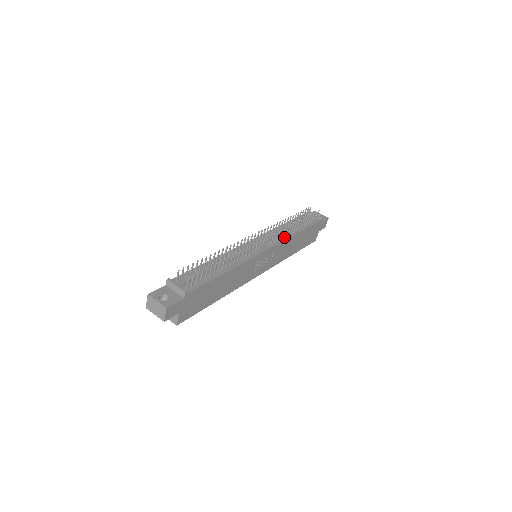
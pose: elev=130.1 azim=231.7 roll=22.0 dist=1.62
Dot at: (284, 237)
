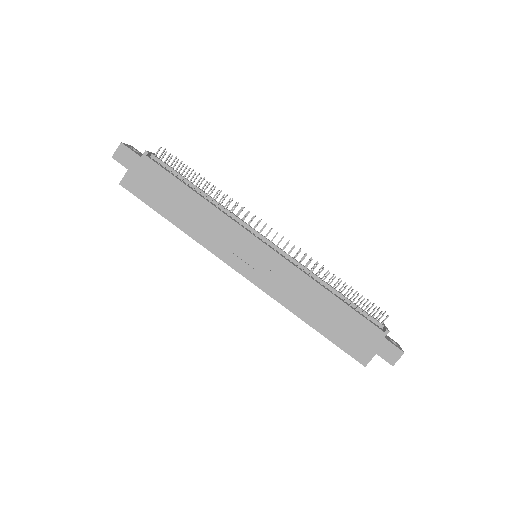
Dot at: (304, 271)
